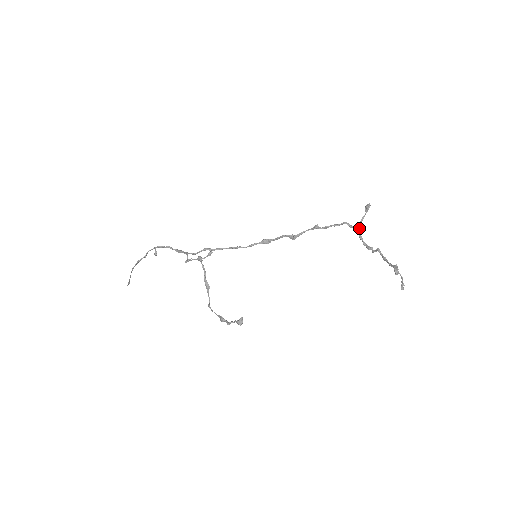
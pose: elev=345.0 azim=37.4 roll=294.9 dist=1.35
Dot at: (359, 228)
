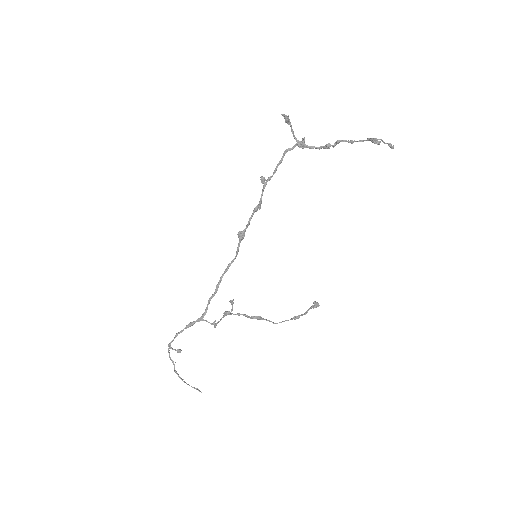
Dot at: (300, 142)
